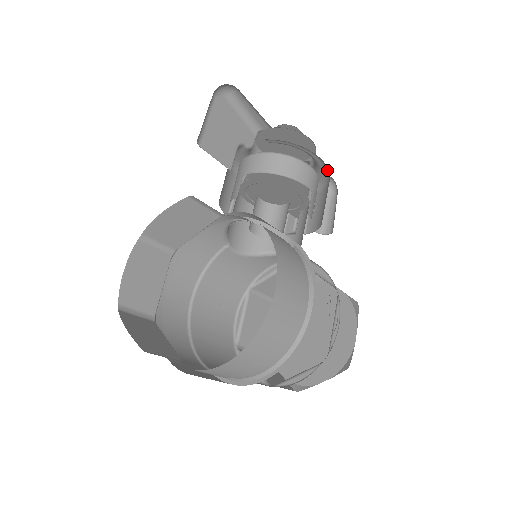
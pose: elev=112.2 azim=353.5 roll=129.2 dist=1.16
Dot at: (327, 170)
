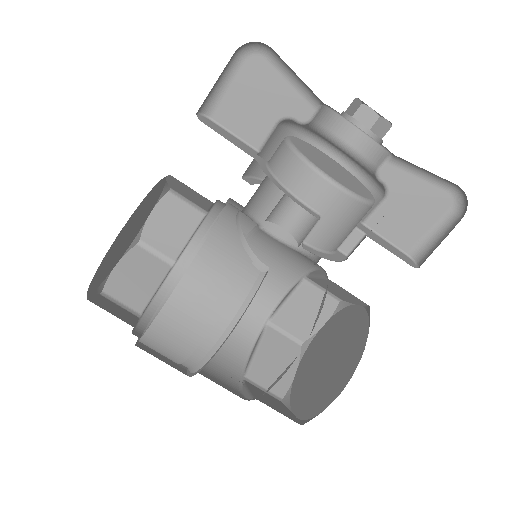
Dot at: occluded
